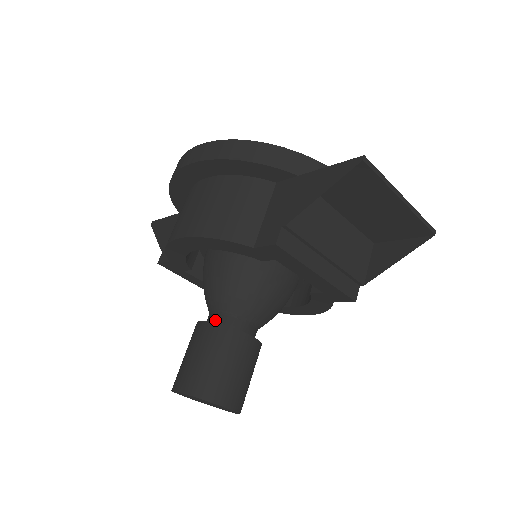
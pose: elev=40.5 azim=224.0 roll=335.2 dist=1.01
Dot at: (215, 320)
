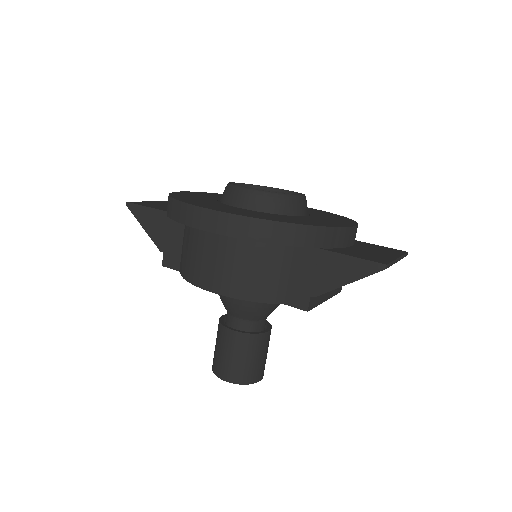
Dot at: (240, 326)
